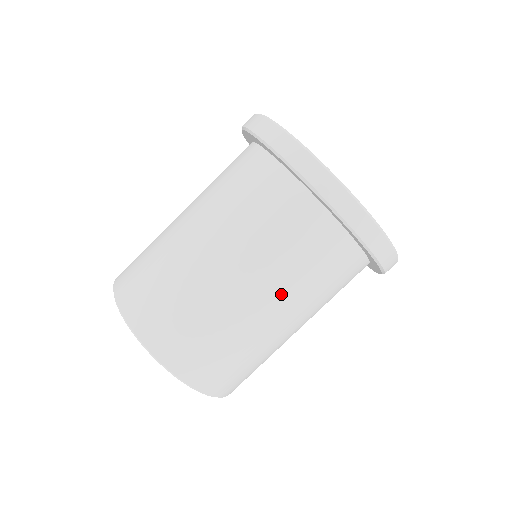
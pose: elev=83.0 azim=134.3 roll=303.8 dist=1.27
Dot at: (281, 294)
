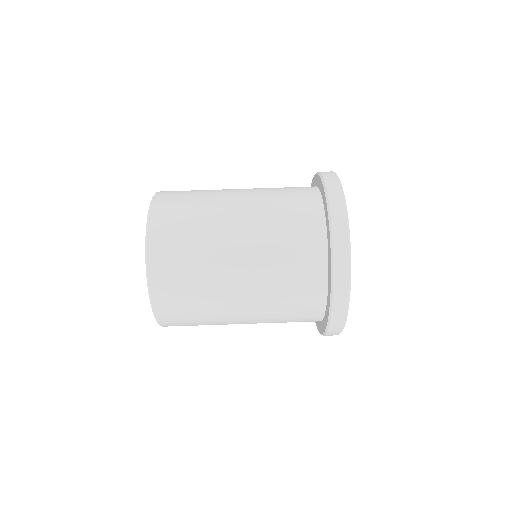
Dot at: (257, 293)
